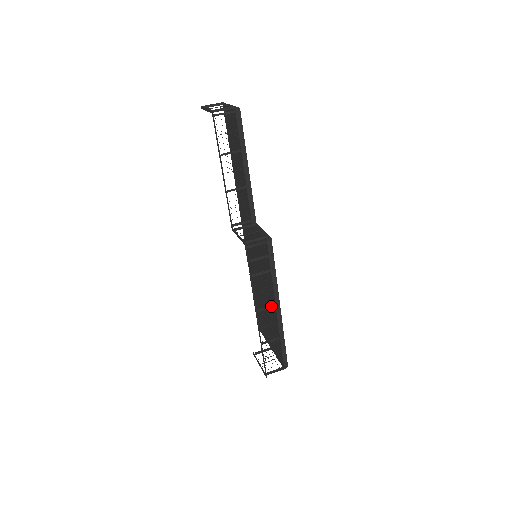
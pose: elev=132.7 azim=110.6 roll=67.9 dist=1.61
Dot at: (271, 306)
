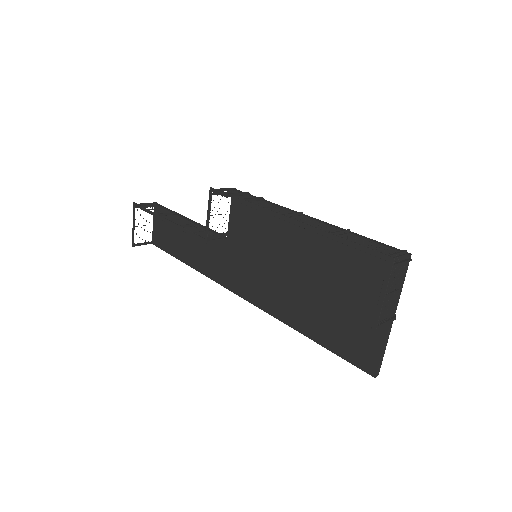
Dot at: (295, 215)
